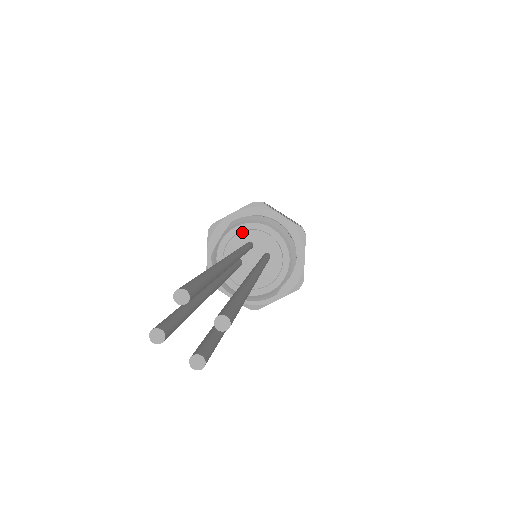
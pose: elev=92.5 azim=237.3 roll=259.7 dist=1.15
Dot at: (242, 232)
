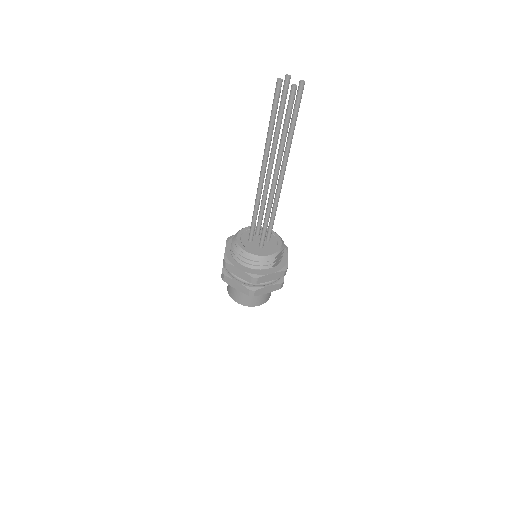
Dot at: occluded
